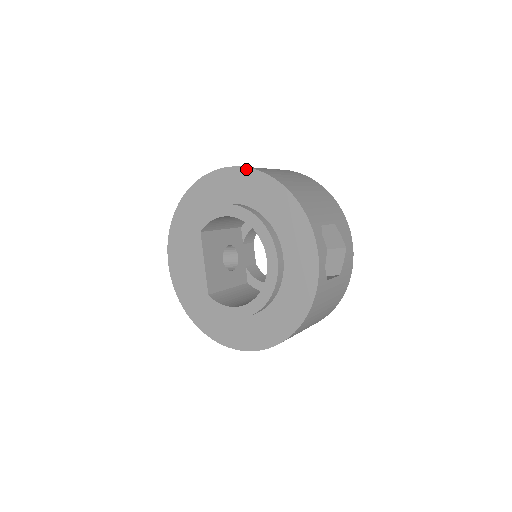
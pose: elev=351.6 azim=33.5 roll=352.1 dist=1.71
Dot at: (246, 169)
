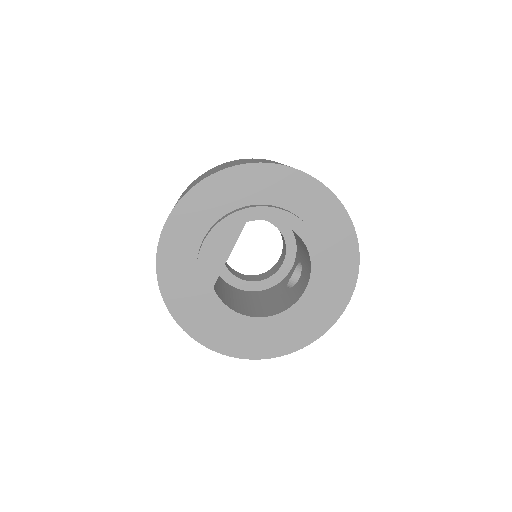
Dot at: (331, 194)
